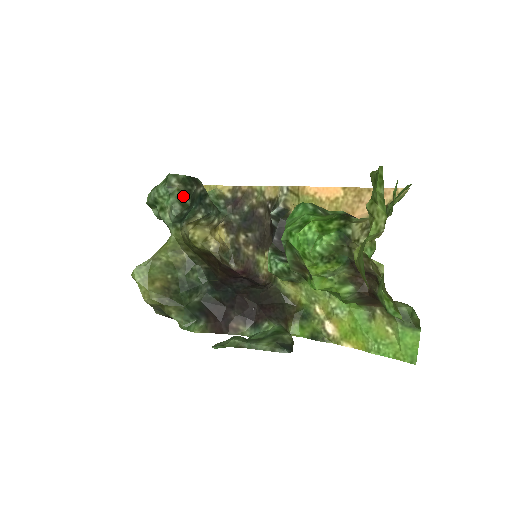
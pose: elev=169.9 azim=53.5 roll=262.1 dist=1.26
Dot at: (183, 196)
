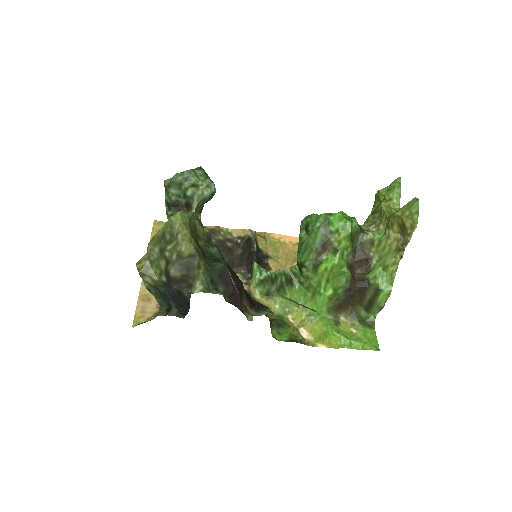
Dot at: occluded
